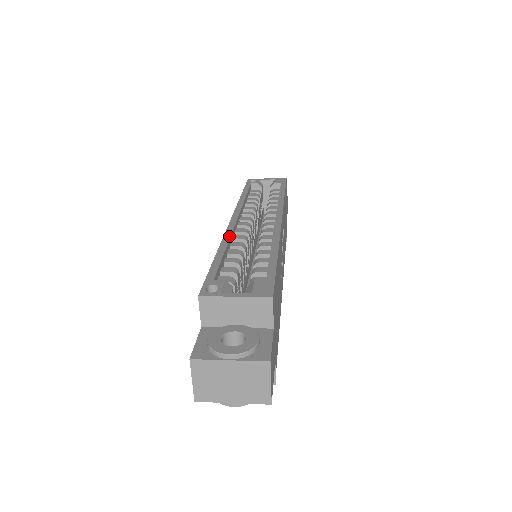
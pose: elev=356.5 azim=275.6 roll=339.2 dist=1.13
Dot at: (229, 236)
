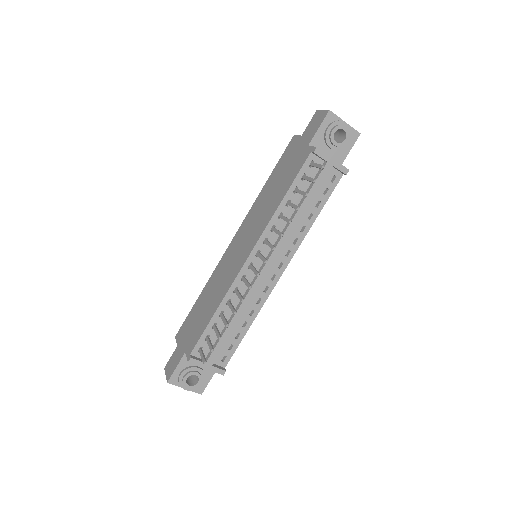
Dot at: occluded
